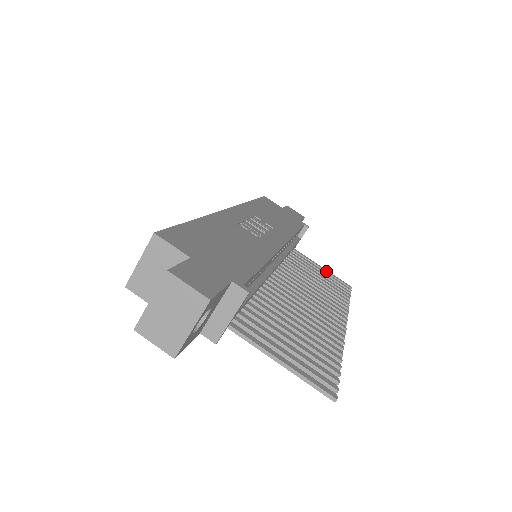
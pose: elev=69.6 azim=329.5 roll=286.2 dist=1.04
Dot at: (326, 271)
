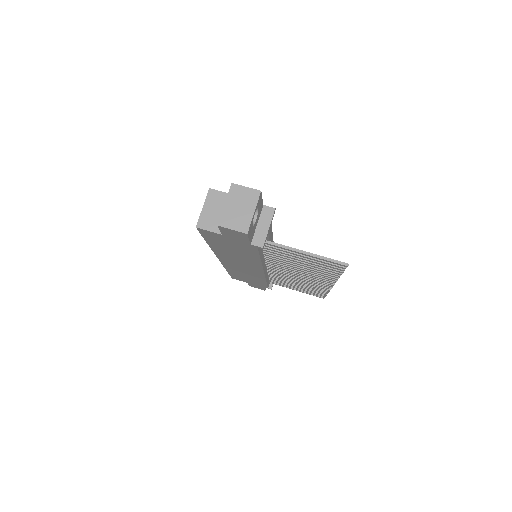
Dot at: occluded
